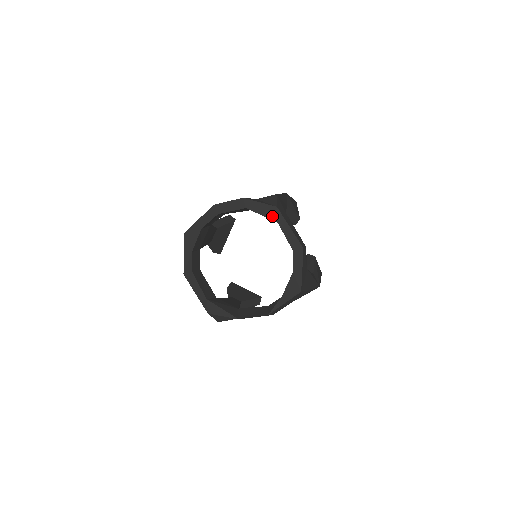
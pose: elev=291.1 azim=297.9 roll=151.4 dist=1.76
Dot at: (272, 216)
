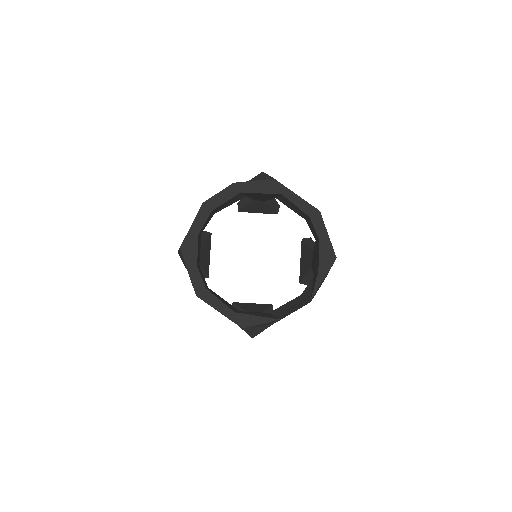
Dot at: (273, 190)
